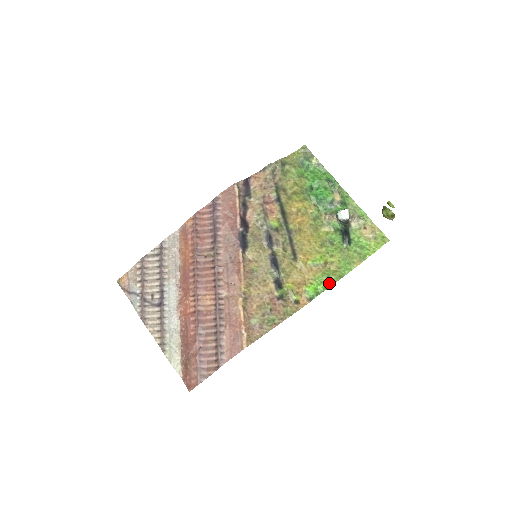
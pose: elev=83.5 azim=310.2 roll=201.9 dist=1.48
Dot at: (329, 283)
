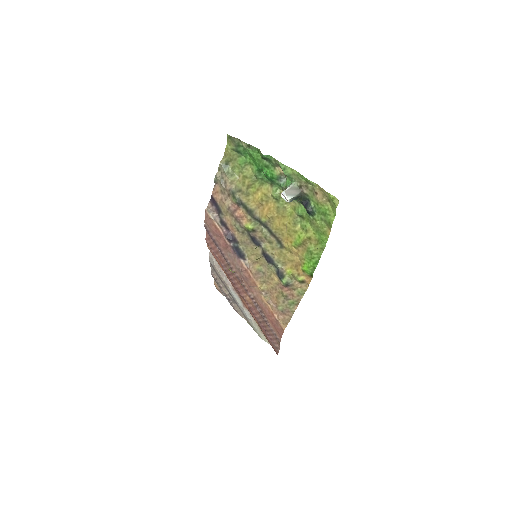
Dot at: (316, 258)
